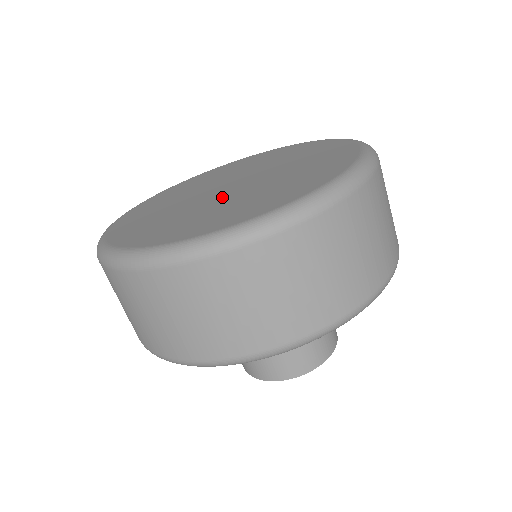
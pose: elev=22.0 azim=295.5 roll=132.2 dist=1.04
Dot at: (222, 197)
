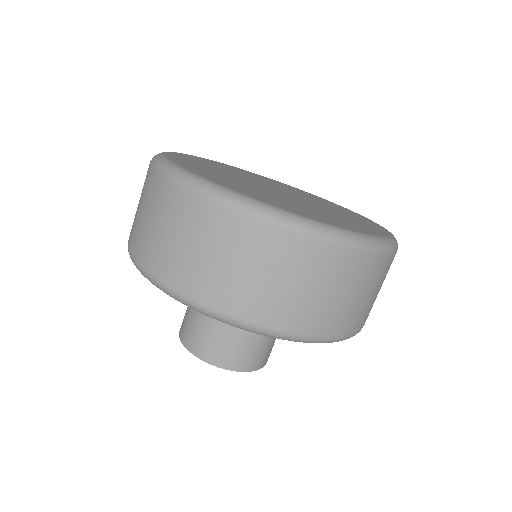
Dot at: (298, 201)
